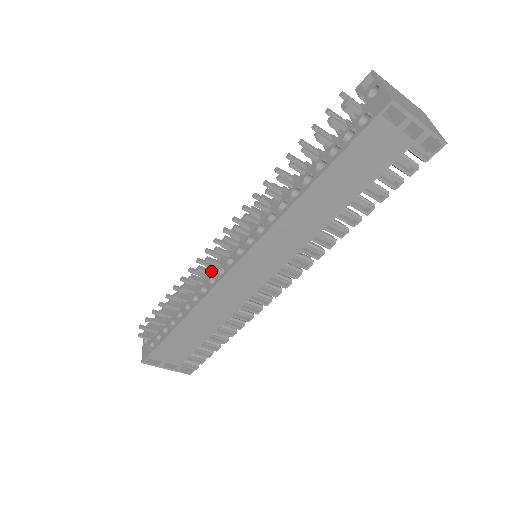
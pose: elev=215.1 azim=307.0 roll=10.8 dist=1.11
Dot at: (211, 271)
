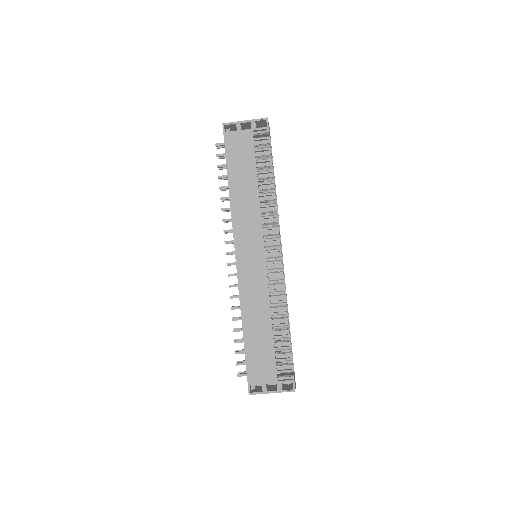
Dot at: occluded
